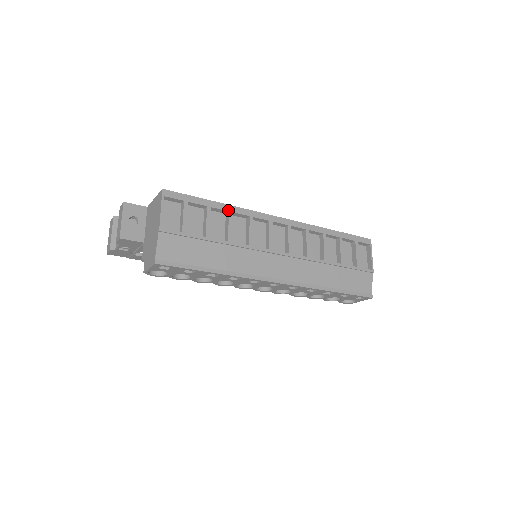
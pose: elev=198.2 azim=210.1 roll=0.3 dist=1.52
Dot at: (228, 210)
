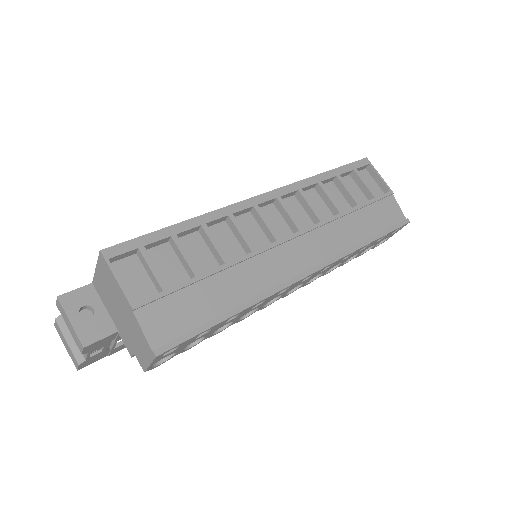
Dot at: (199, 224)
